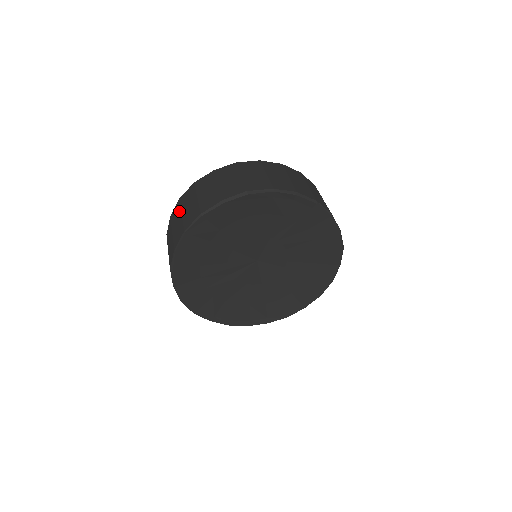
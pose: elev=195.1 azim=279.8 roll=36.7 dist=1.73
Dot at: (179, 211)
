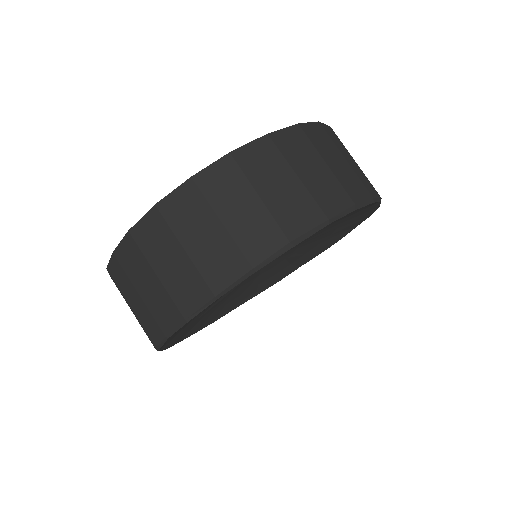
Dot at: (143, 263)
